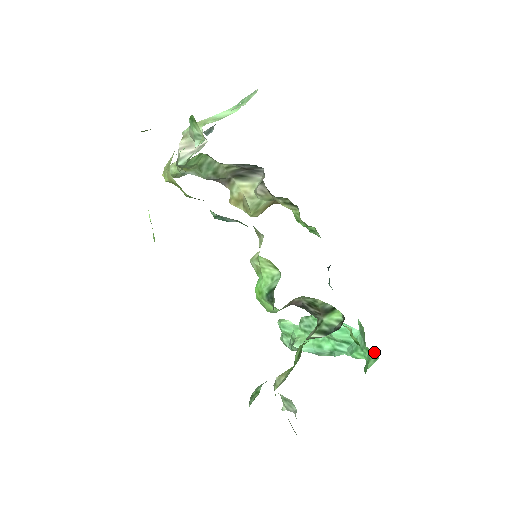
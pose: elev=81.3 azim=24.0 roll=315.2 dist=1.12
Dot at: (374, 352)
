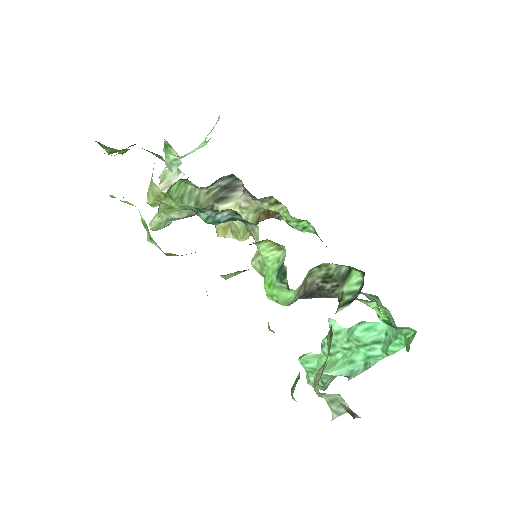
Dot at: (409, 329)
